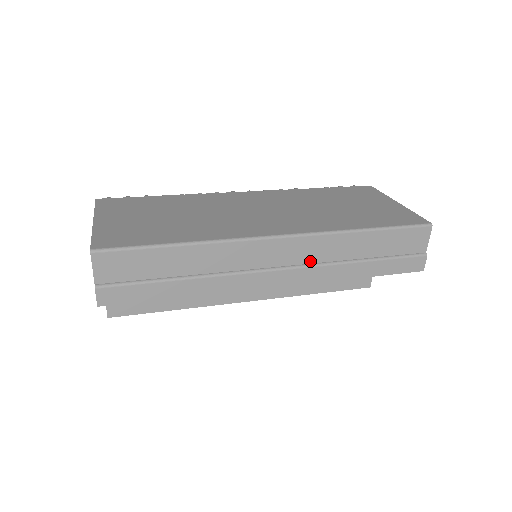
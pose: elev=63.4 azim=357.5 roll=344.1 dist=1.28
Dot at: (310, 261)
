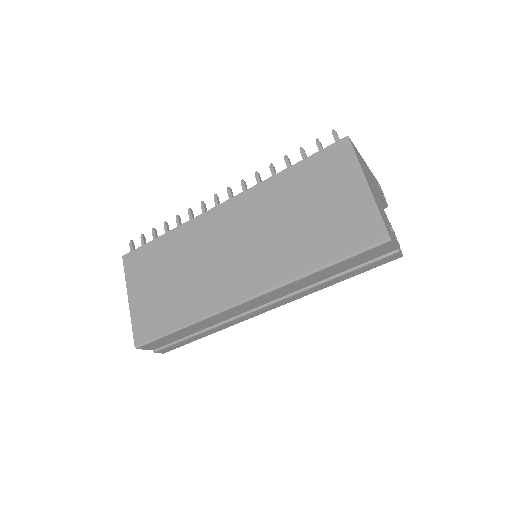
Dot at: (285, 295)
